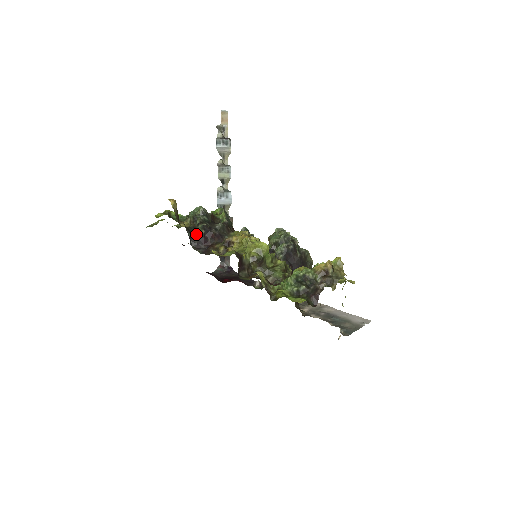
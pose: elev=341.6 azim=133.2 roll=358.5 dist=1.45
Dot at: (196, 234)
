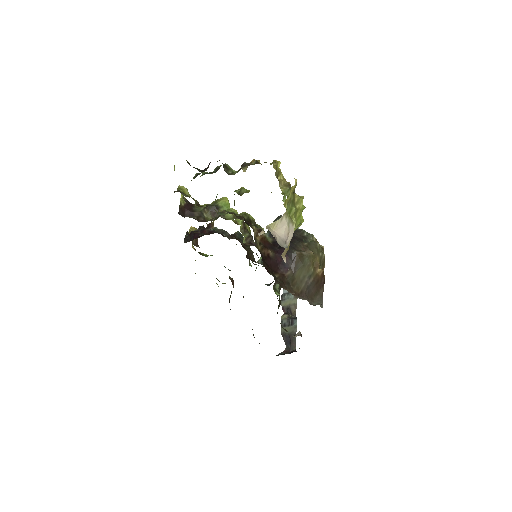
Dot at: (191, 233)
